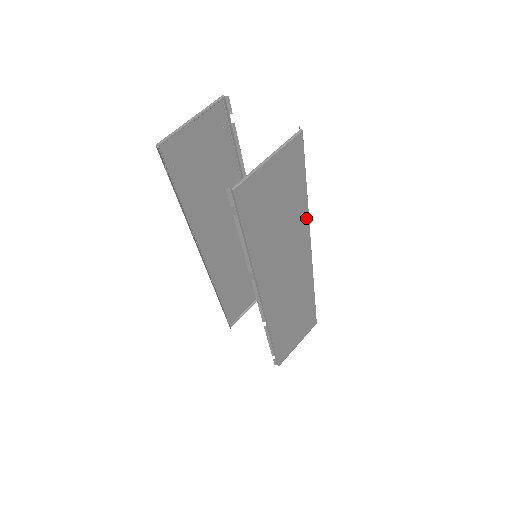
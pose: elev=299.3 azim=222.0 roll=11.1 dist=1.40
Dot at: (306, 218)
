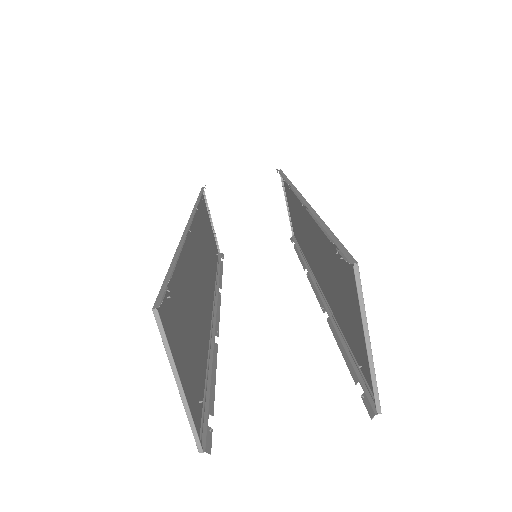
Dot at: occluded
